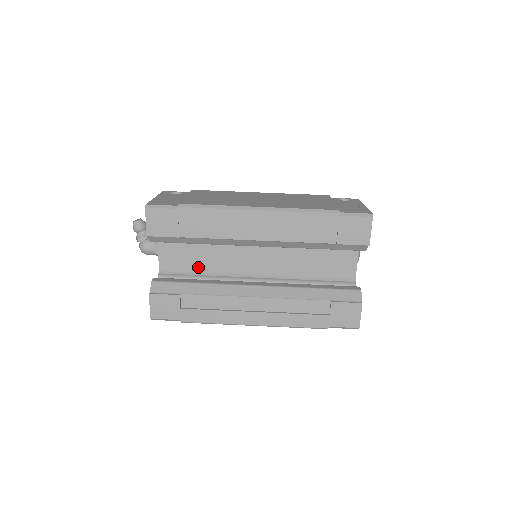
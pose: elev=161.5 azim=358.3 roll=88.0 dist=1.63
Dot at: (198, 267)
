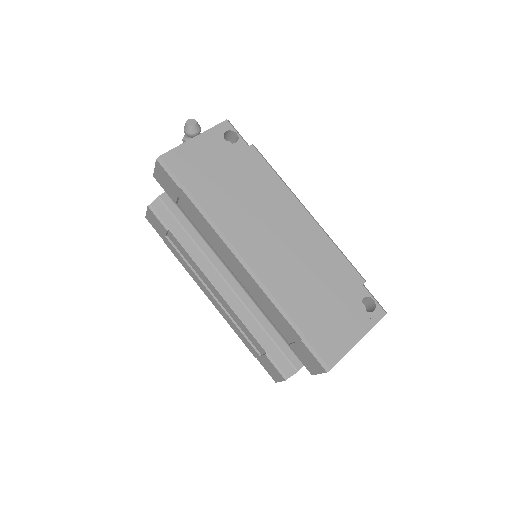
Dot at: occluded
